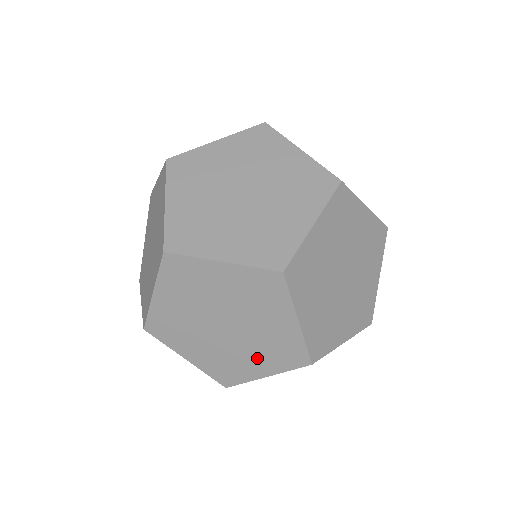
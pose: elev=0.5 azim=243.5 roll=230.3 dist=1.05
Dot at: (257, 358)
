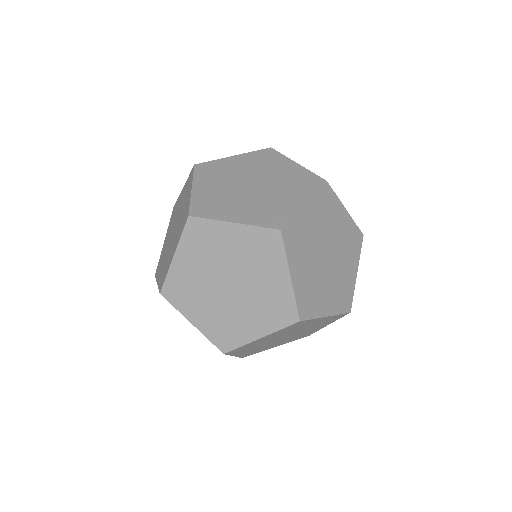
Dot at: (289, 194)
